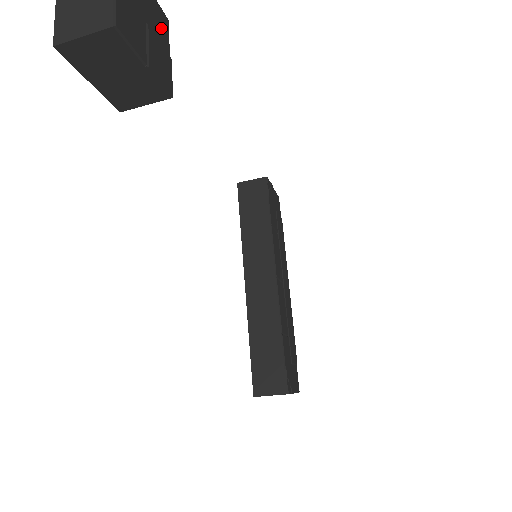
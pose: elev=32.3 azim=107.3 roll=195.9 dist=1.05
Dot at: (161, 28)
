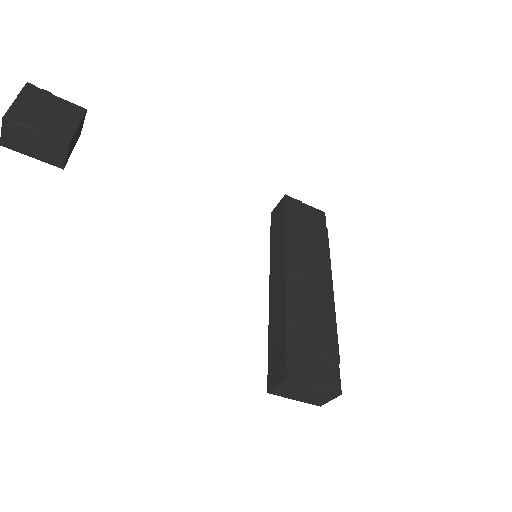
Dot at: (71, 113)
